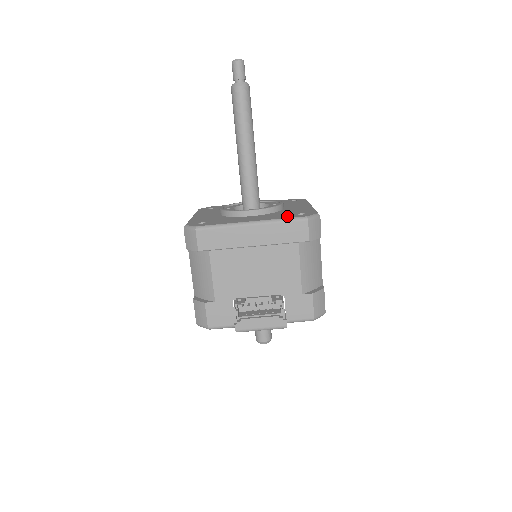
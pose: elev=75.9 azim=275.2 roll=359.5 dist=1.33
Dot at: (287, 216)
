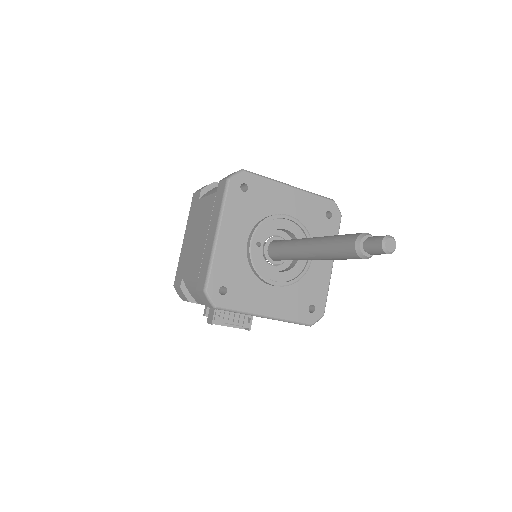
Dot at: (299, 313)
